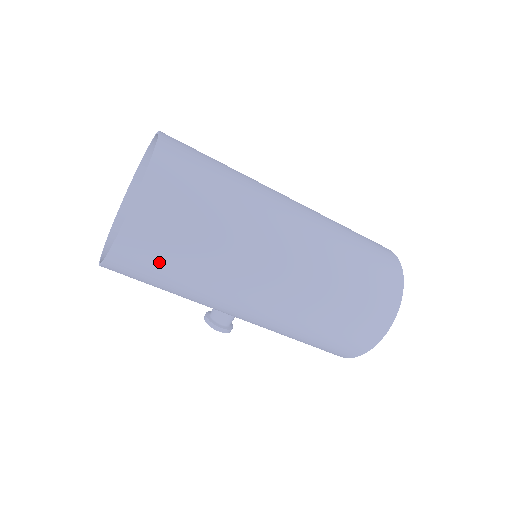
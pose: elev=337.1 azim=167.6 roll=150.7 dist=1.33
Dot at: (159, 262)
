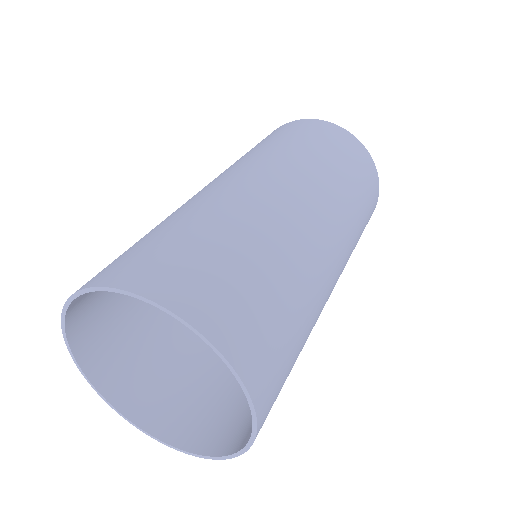
Dot at: (280, 390)
